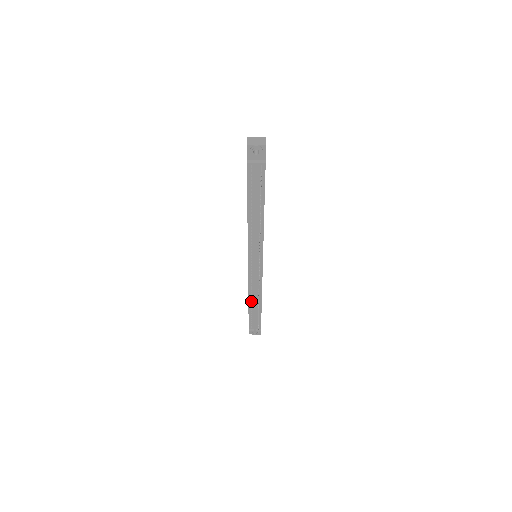
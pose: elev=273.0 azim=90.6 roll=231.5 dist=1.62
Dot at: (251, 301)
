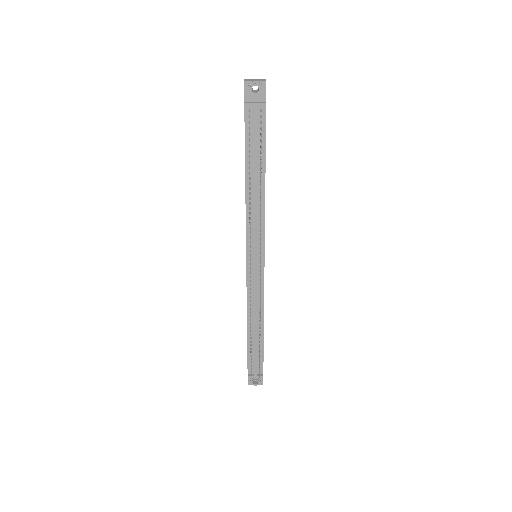
Dot at: (250, 325)
